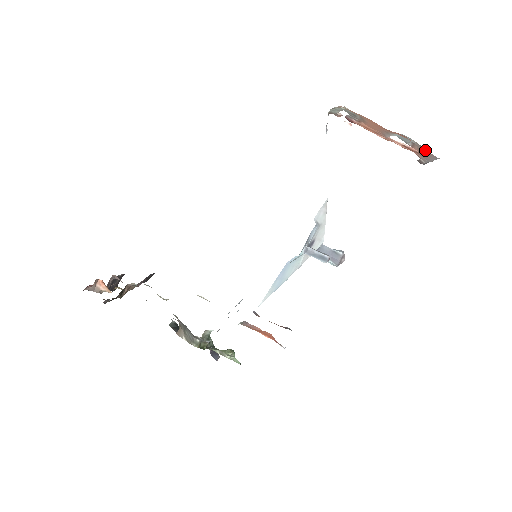
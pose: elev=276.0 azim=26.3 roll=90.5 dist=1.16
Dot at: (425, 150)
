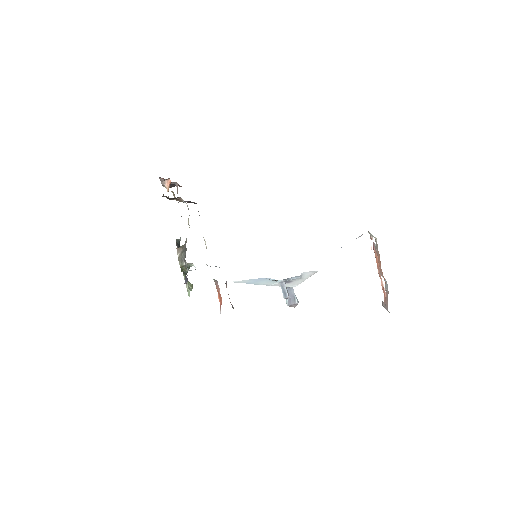
Dot at: occluded
